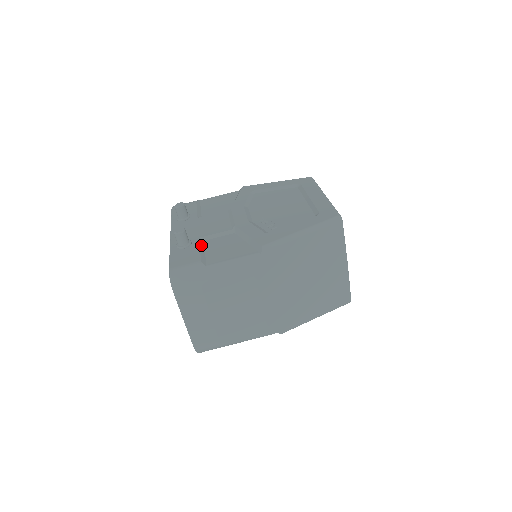
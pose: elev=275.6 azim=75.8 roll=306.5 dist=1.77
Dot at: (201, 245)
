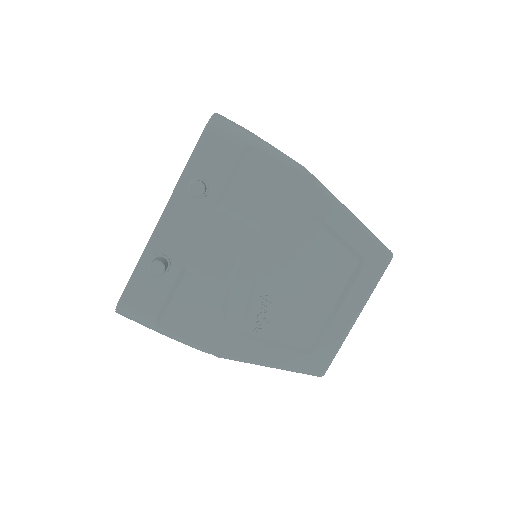
Dot at: (176, 282)
